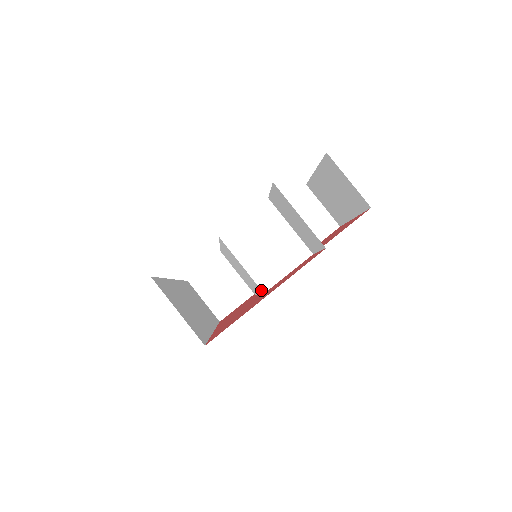
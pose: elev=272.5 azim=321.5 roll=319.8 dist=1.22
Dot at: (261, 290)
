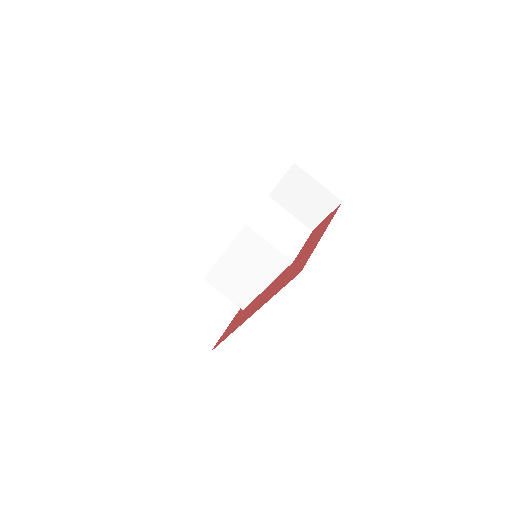
Dot at: (290, 260)
